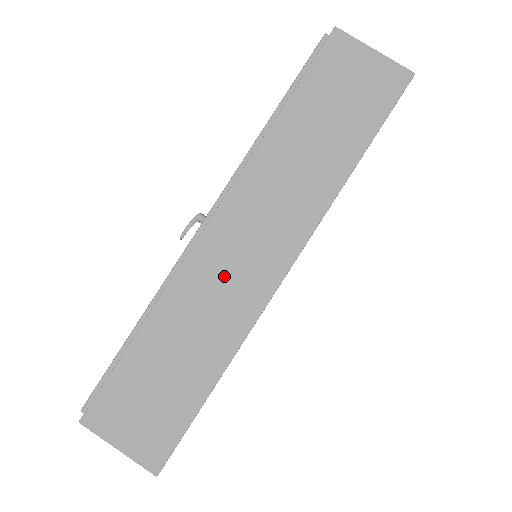
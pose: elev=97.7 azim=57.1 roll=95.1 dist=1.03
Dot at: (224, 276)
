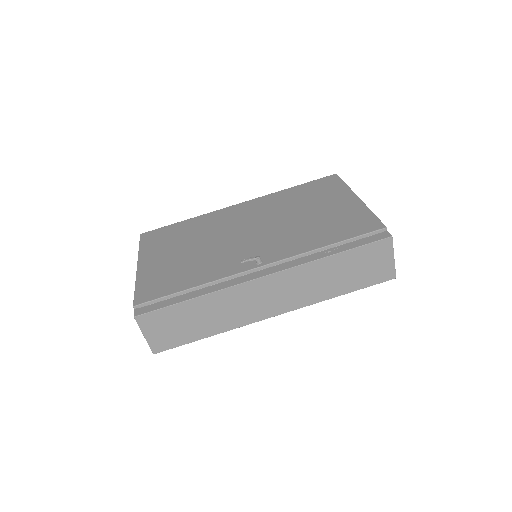
Dot at: (250, 301)
